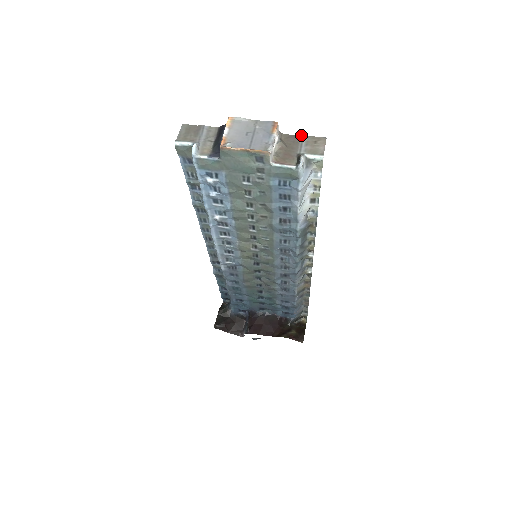
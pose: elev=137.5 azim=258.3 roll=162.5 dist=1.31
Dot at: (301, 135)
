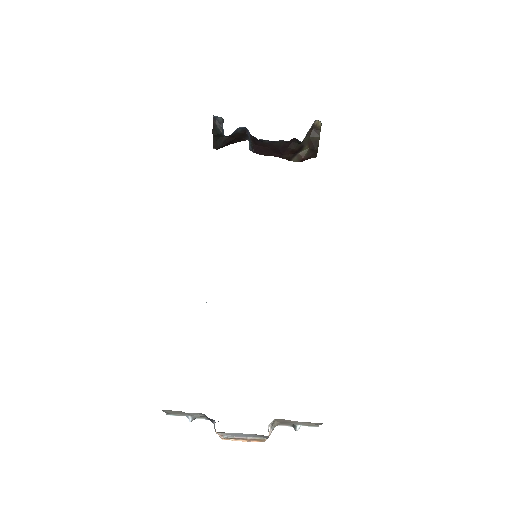
Dot at: (295, 422)
